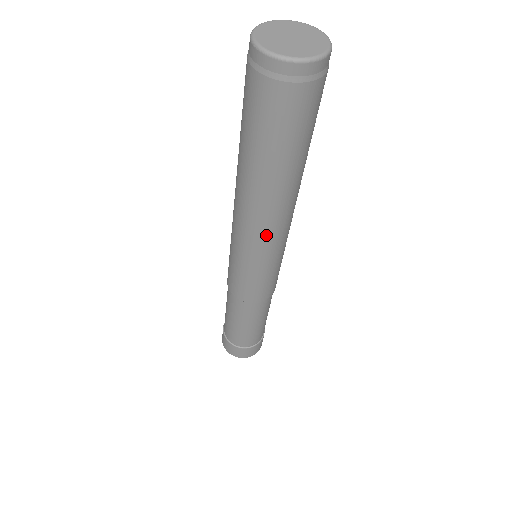
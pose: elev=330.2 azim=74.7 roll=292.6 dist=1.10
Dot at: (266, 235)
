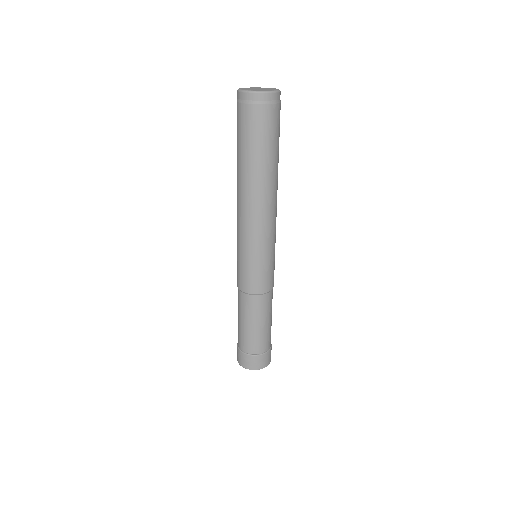
Dot at: (251, 220)
